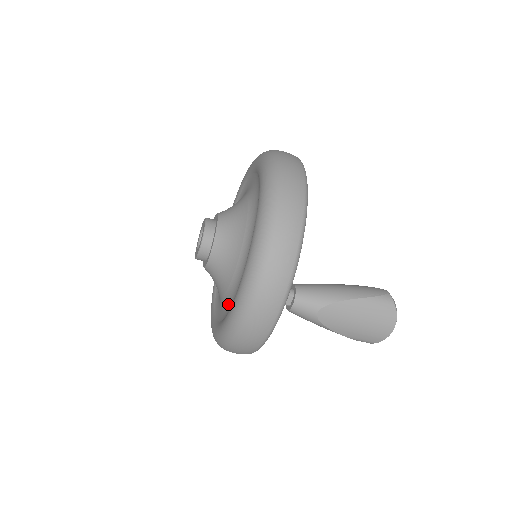
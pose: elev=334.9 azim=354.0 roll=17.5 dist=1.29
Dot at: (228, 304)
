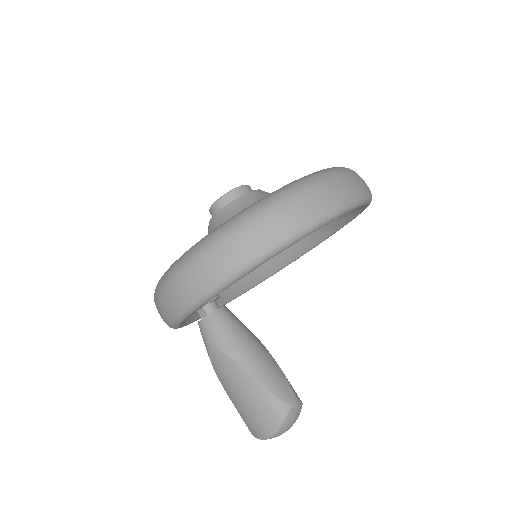
Dot at: occluded
